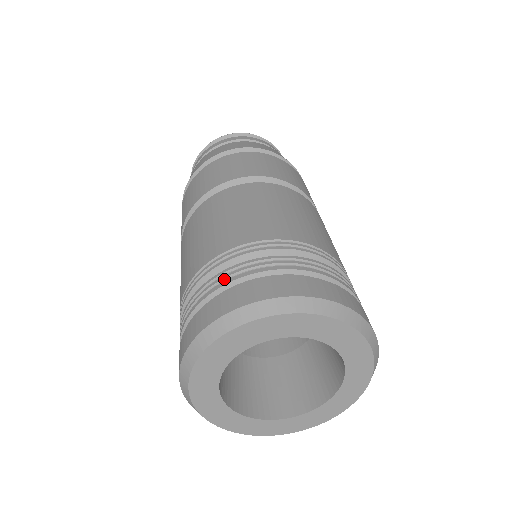
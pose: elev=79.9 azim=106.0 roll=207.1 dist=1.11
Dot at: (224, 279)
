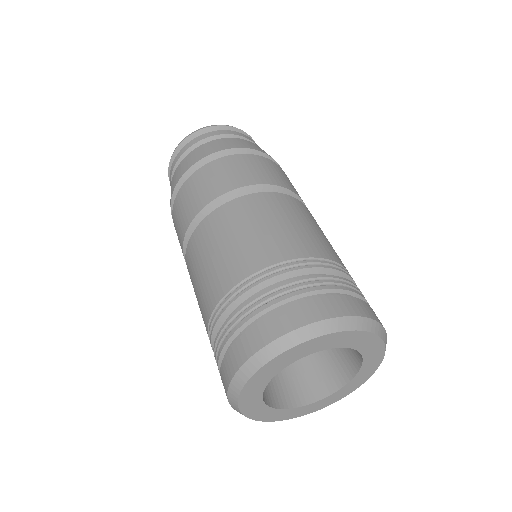
Dot at: (219, 347)
